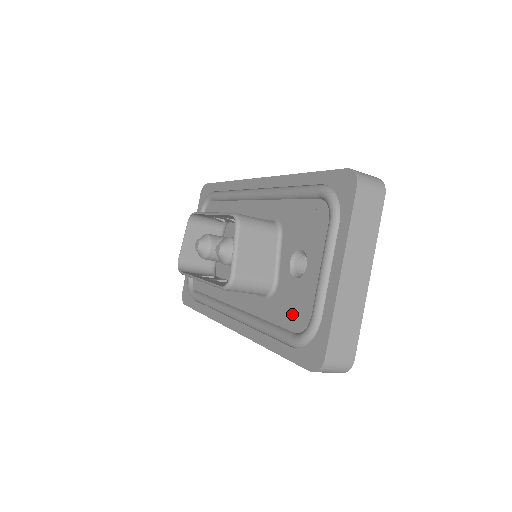
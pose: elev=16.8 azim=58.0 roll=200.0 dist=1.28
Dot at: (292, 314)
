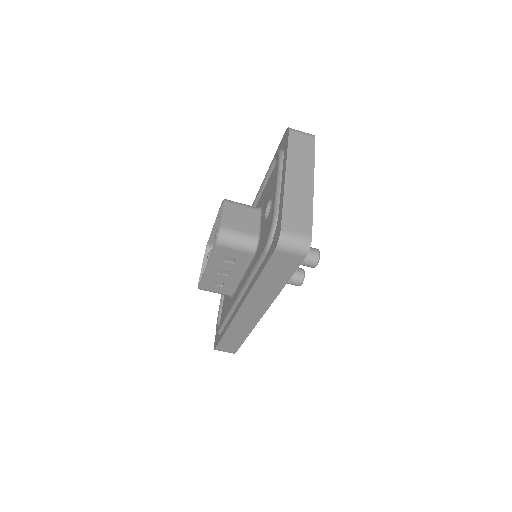
Dot at: (266, 238)
